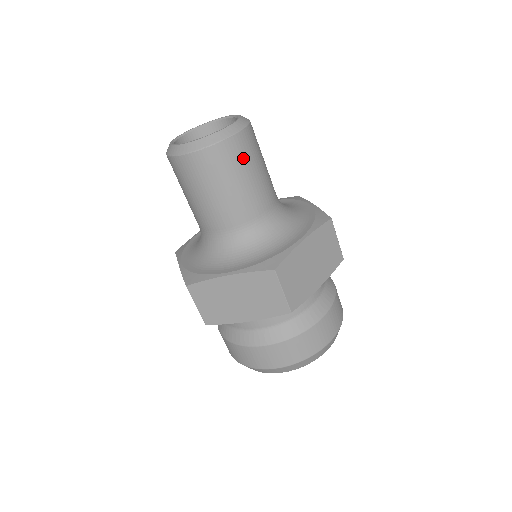
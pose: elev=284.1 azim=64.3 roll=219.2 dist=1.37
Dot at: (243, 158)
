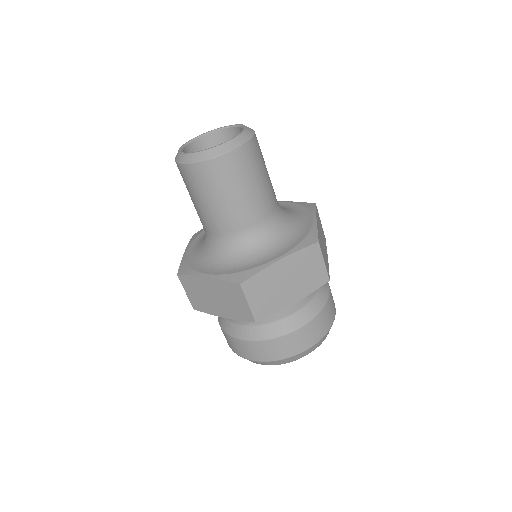
Dot at: (261, 156)
